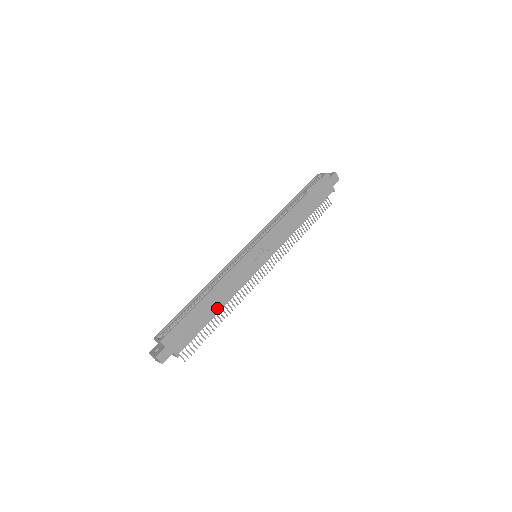
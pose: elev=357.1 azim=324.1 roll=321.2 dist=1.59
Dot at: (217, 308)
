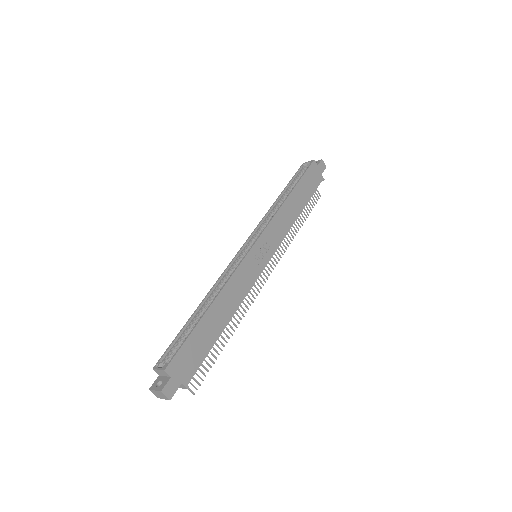
Dot at: (224, 321)
